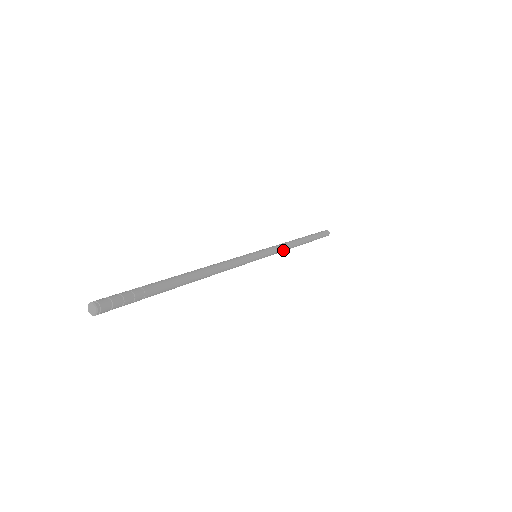
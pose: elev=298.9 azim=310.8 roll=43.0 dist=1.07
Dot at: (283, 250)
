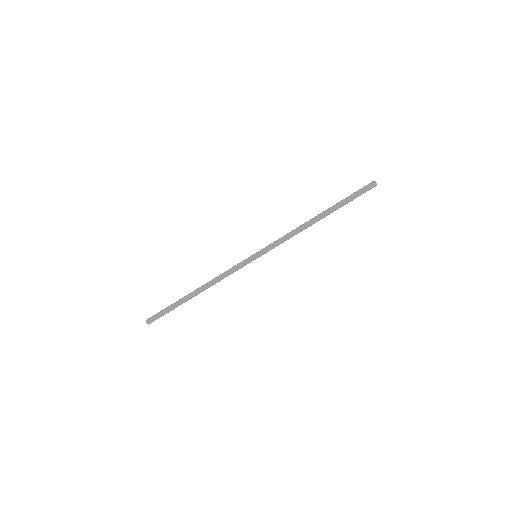
Dot at: occluded
